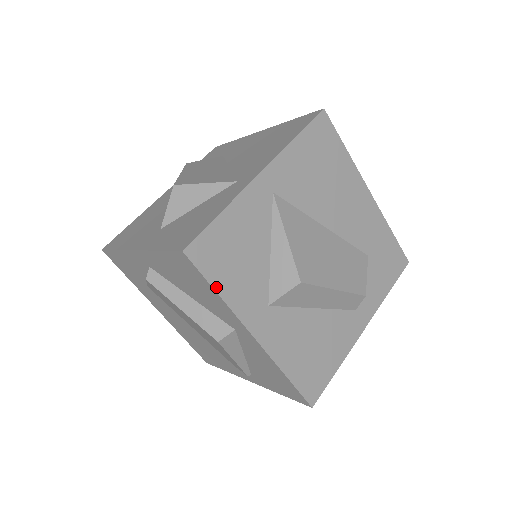
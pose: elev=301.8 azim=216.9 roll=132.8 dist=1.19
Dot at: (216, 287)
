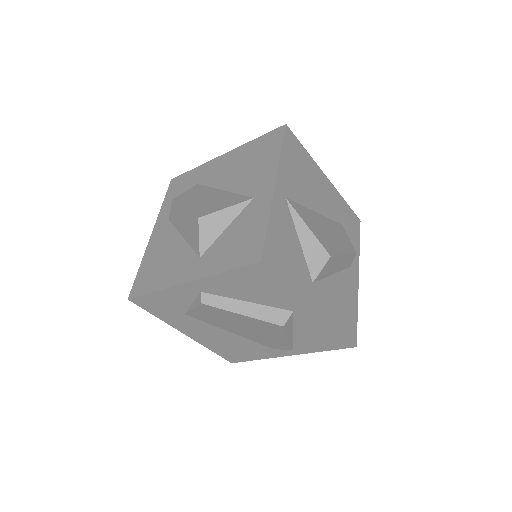
Dot at: (285, 281)
